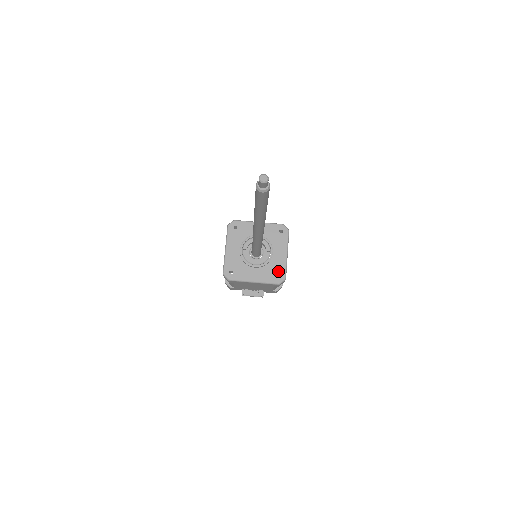
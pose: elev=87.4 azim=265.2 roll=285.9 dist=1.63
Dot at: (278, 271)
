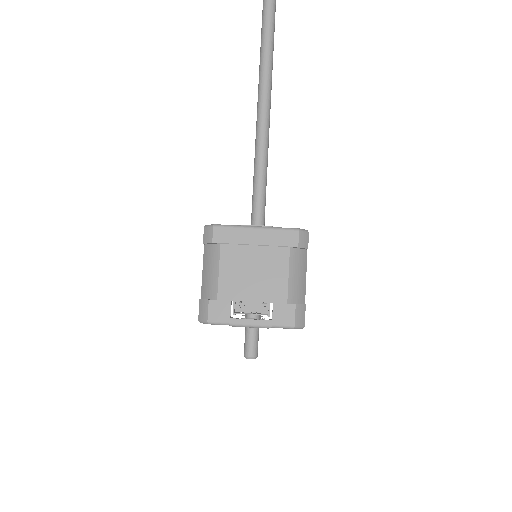
Dot at: occluded
